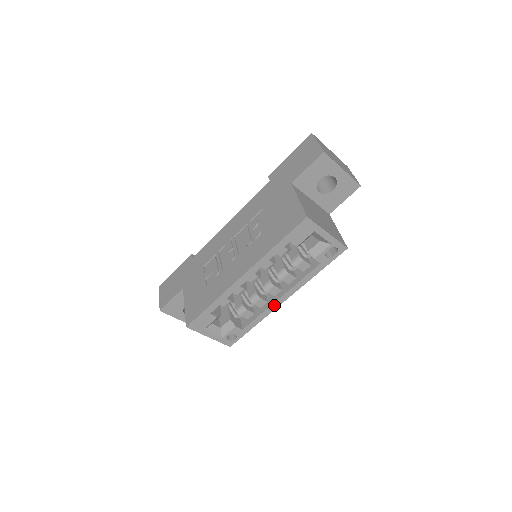
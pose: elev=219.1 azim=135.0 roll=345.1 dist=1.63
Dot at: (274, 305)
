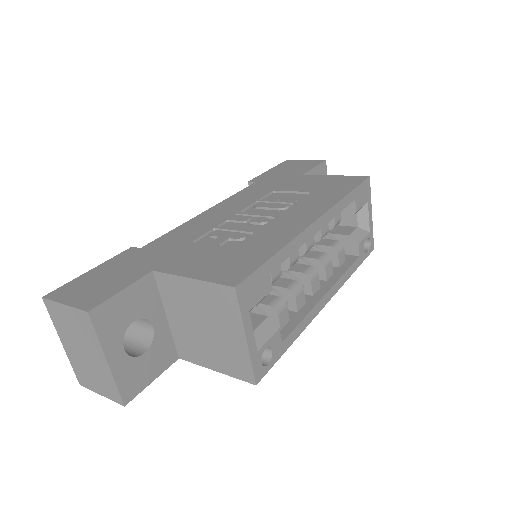
Dot at: (318, 305)
